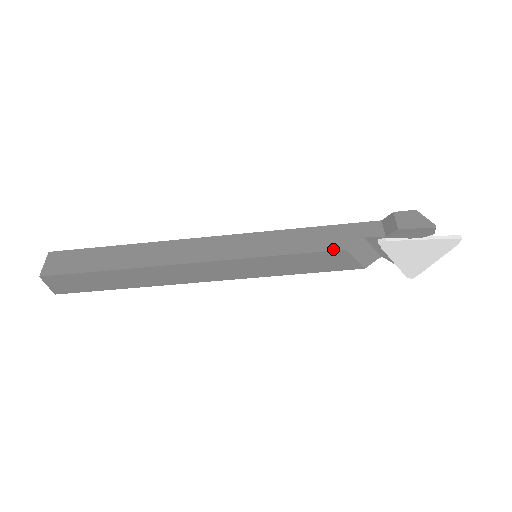
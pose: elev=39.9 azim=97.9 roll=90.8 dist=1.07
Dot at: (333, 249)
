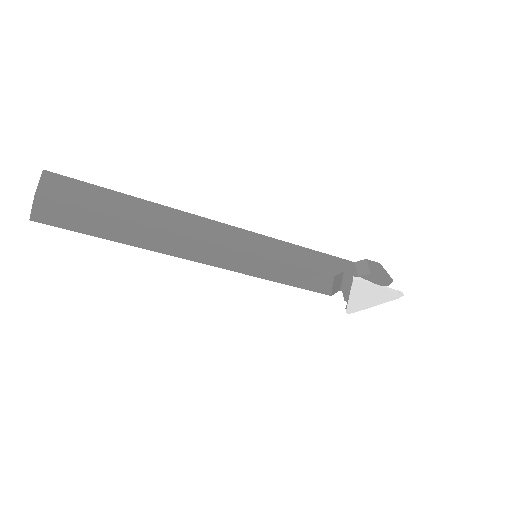
Dot at: (325, 273)
